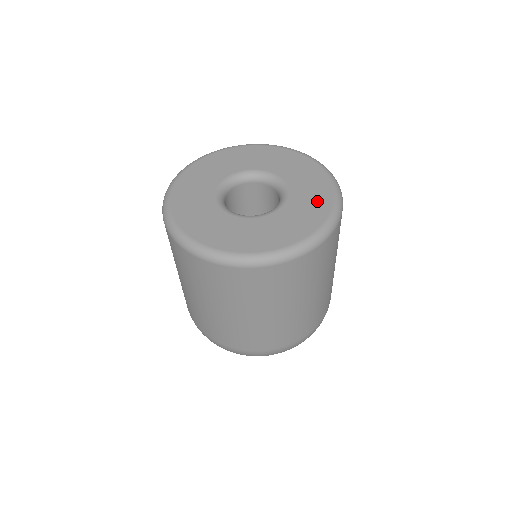
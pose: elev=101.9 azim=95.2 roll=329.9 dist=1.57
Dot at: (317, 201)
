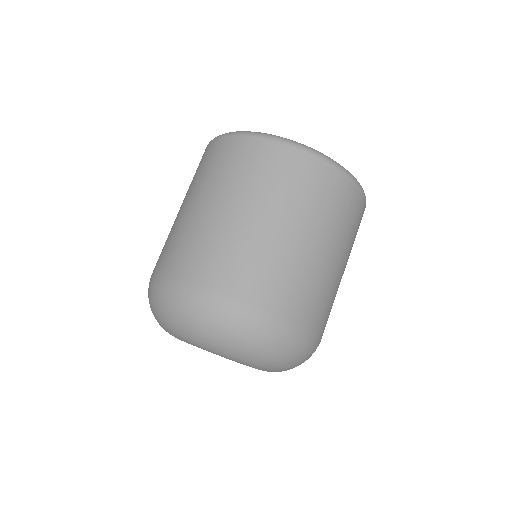
Dot at: occluded
